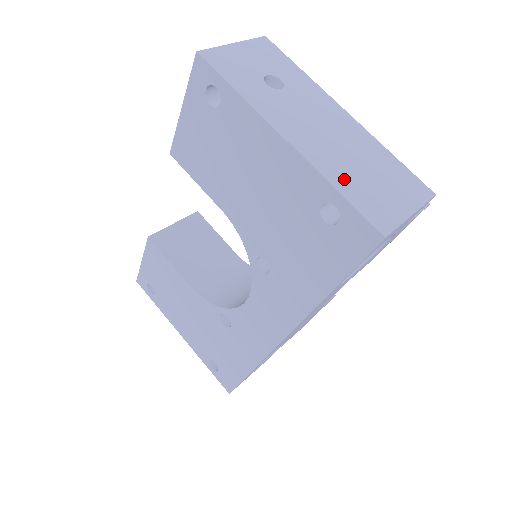
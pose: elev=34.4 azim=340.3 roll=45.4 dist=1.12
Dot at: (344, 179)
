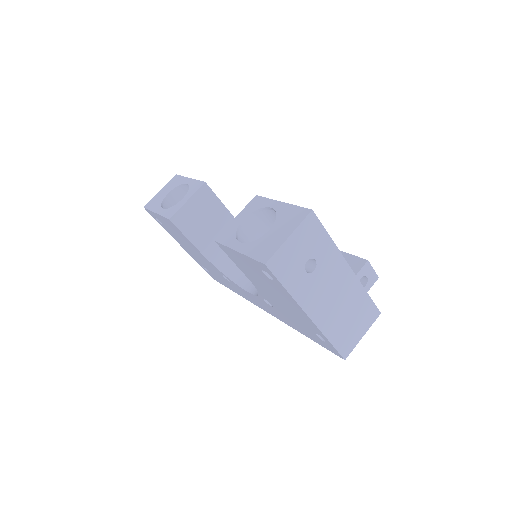
Dot at: (335, 331)
